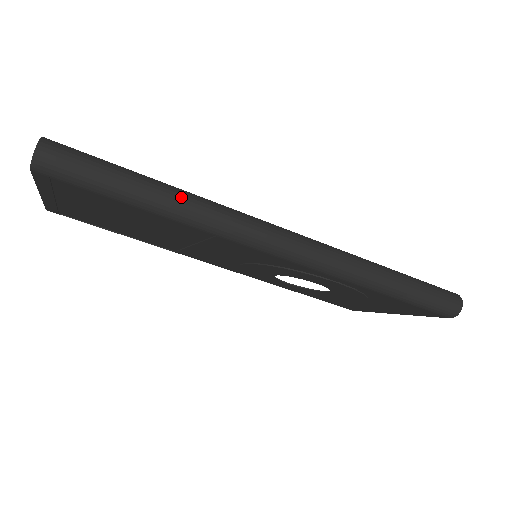
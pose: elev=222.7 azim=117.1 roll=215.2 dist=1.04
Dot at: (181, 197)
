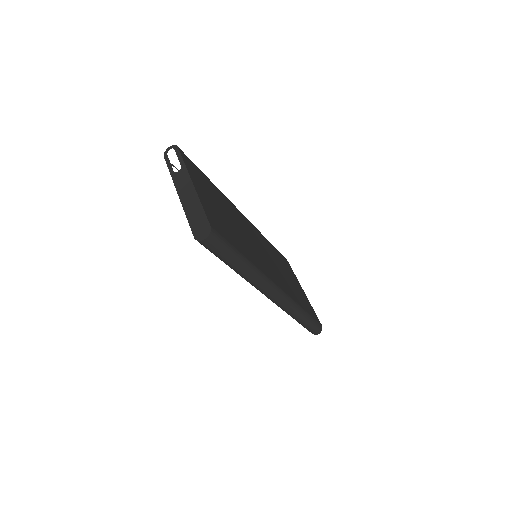
Dot at: (248, 271)
